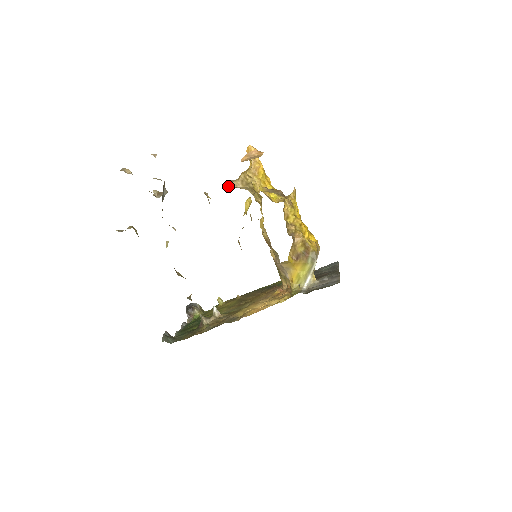
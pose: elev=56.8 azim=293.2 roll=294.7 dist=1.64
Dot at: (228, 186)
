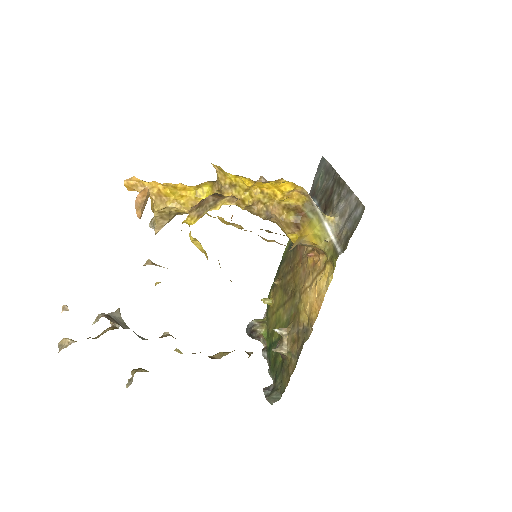
Dot at: occluded
